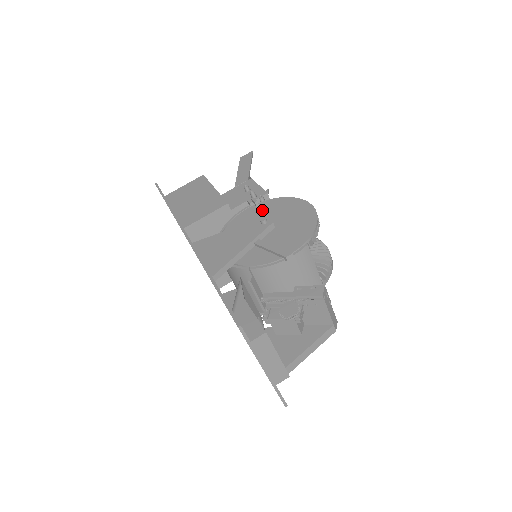
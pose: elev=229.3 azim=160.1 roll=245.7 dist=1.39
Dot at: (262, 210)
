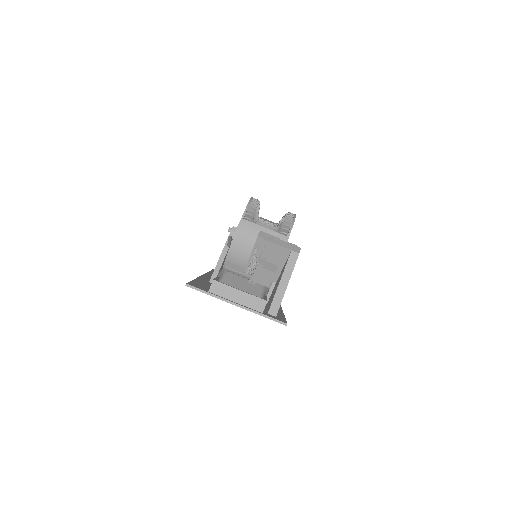
Dot at: occluded
